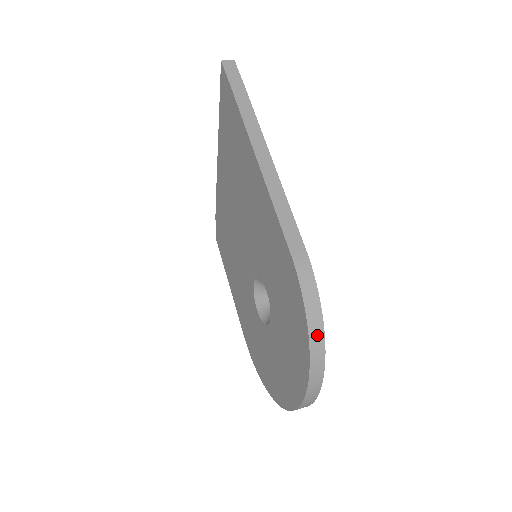
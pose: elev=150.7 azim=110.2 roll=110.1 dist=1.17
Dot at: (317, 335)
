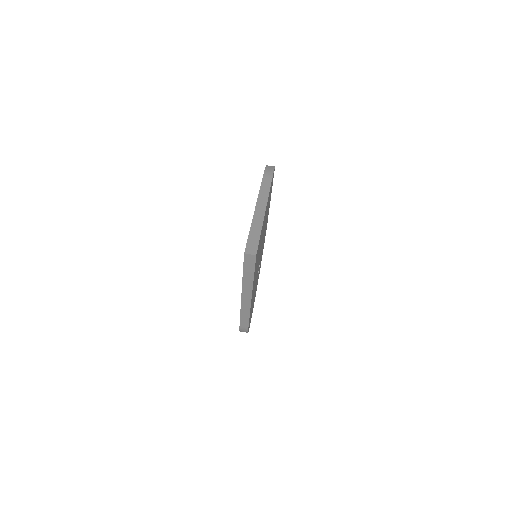
Dot at: occluded
